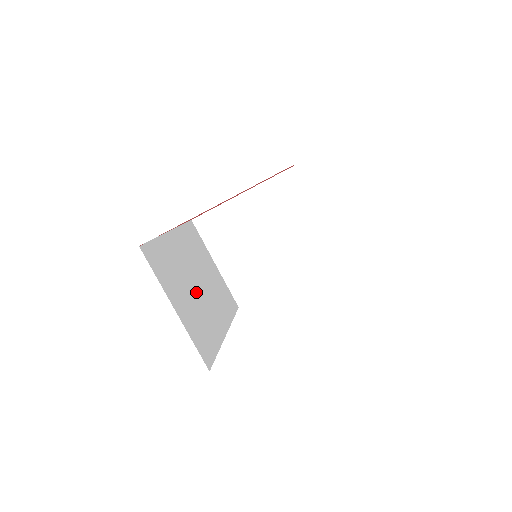
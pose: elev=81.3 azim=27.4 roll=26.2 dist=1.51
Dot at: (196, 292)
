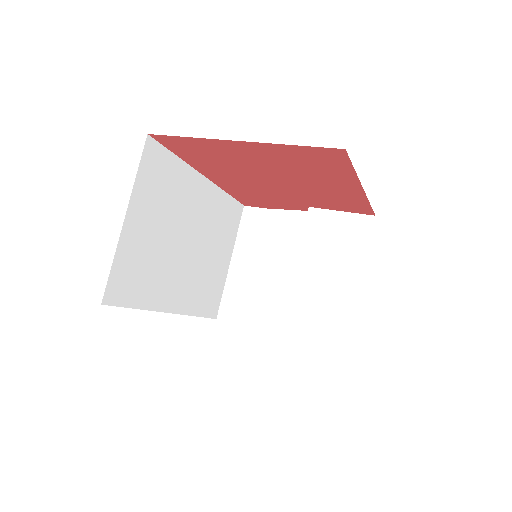
Dot at: (175, 244)
